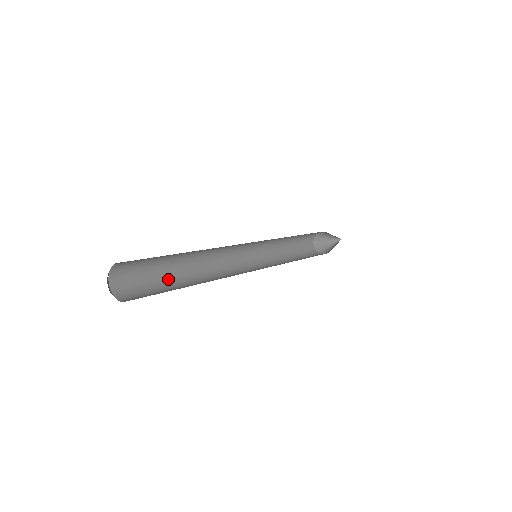
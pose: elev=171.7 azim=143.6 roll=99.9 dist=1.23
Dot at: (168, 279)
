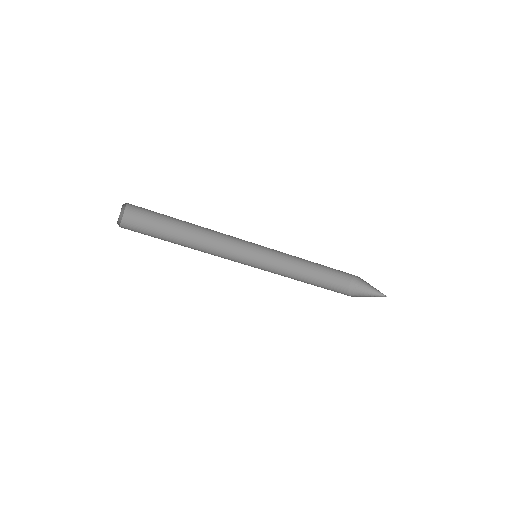
Dot at: (168, 241)
